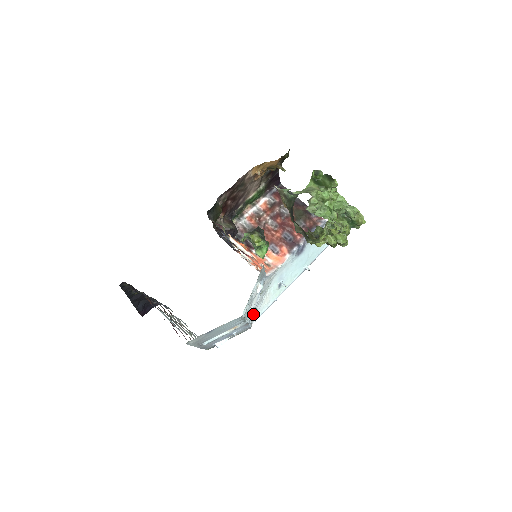
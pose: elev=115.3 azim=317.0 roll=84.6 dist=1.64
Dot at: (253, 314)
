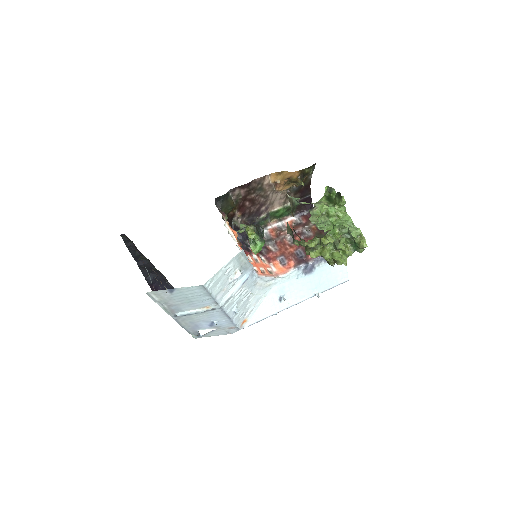
Dot at: (237, 309)
